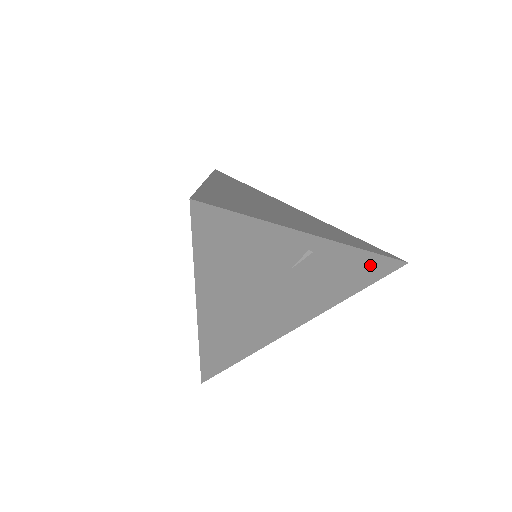
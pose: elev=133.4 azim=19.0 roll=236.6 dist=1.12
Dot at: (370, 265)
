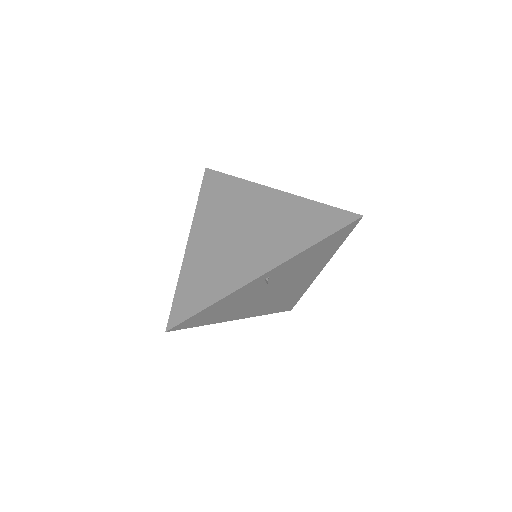
Dot at: (327, 242)
